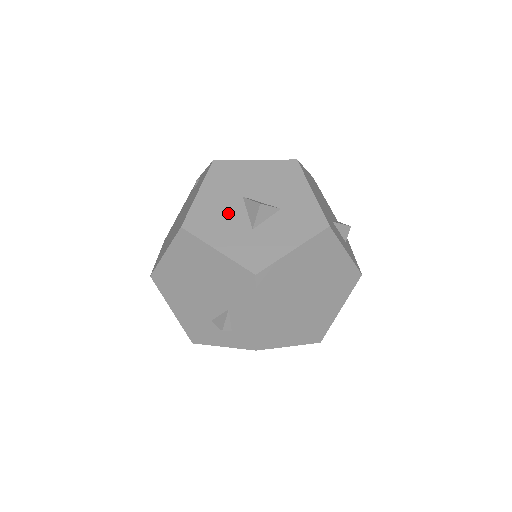
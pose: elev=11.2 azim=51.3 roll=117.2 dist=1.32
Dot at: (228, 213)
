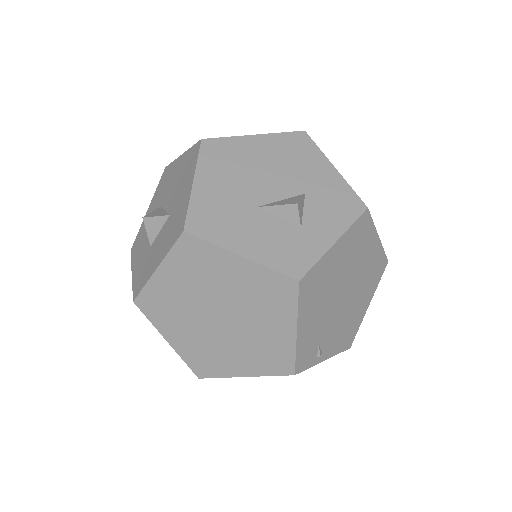
Dot at: occluded
